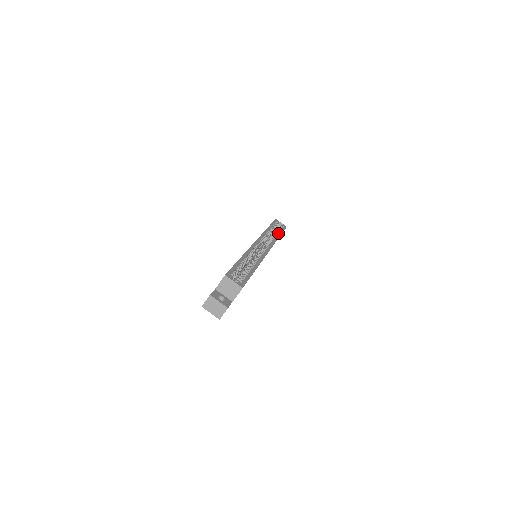
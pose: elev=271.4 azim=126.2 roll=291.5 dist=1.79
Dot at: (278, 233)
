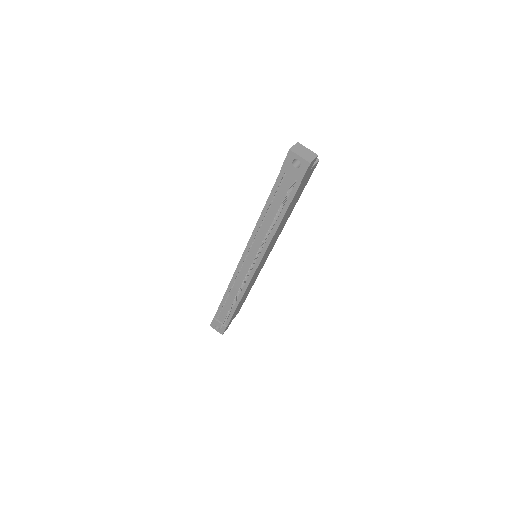
Dot at: occluded
